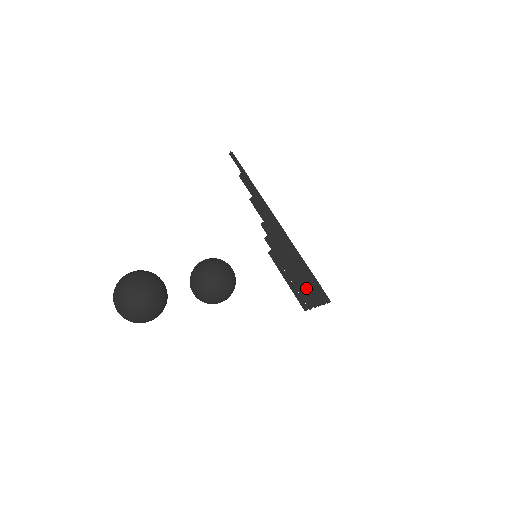
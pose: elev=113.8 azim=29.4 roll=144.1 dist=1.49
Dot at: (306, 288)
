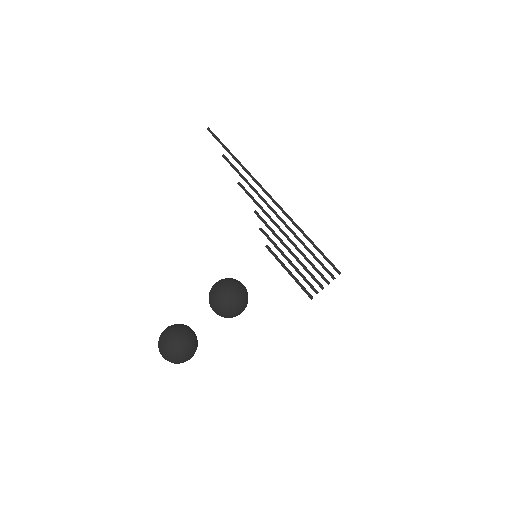
Dot at: (309, 272)
